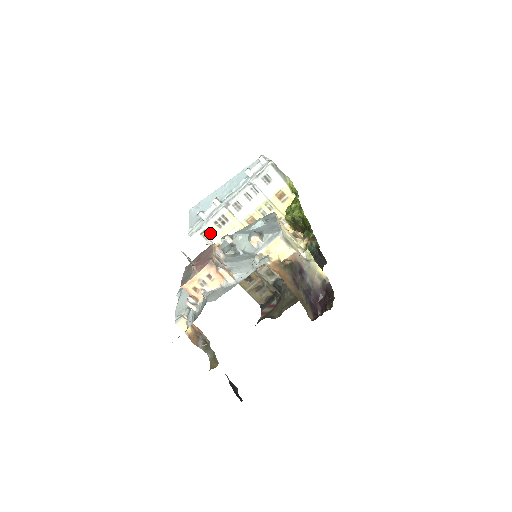
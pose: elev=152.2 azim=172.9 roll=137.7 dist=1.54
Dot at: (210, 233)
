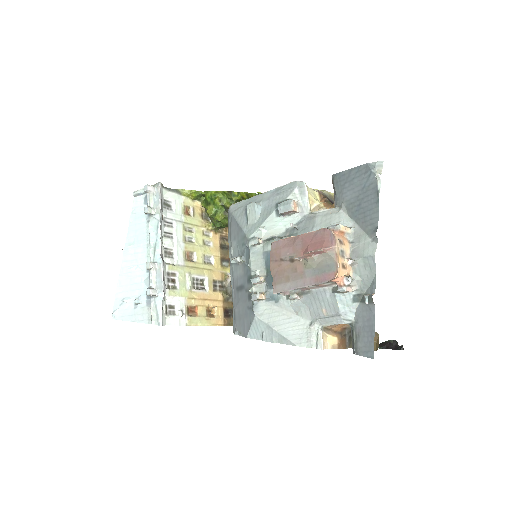
Dot at: (172, 304)
